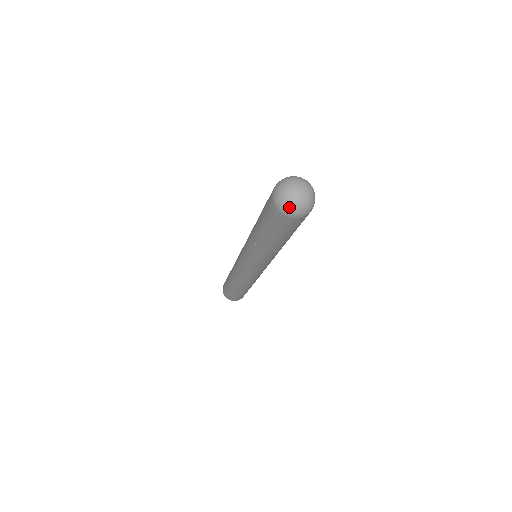
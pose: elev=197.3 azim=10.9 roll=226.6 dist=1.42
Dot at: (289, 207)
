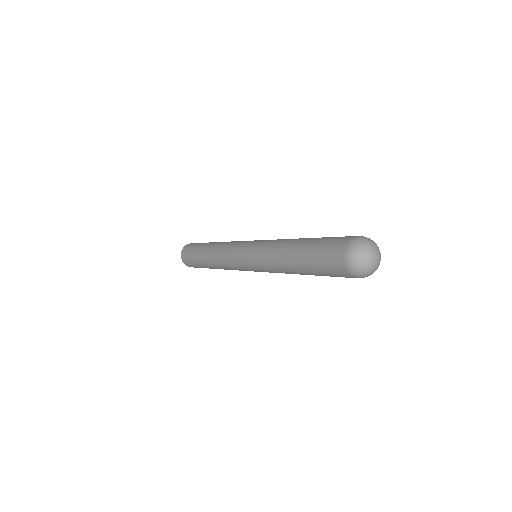
Dot at: (365, 274)
